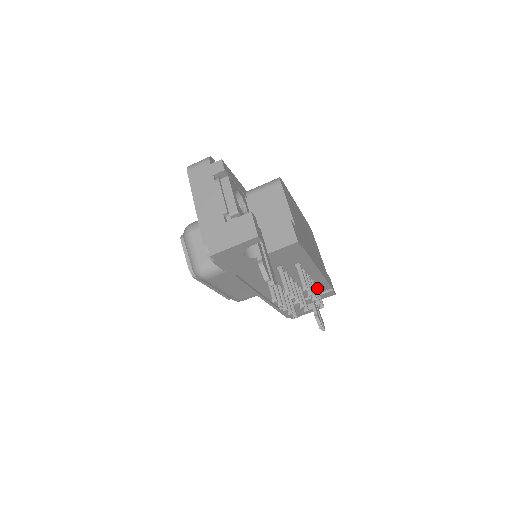
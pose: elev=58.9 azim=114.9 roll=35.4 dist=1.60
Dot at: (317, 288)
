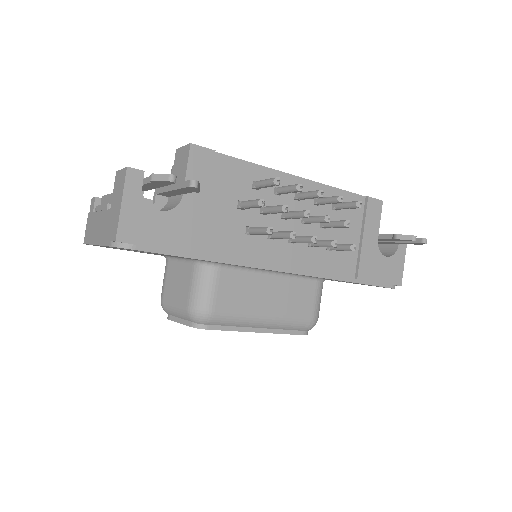
Dot at: (337, 203)
